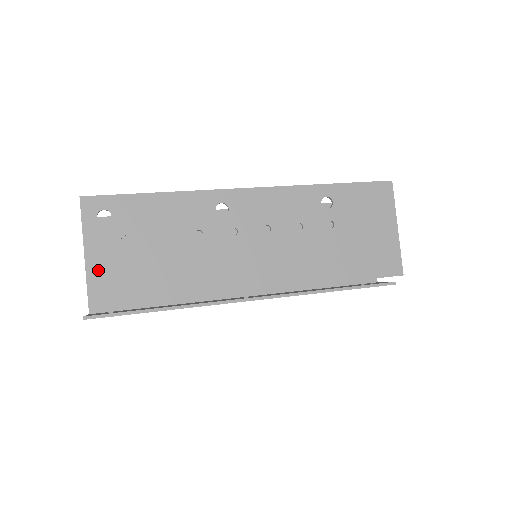
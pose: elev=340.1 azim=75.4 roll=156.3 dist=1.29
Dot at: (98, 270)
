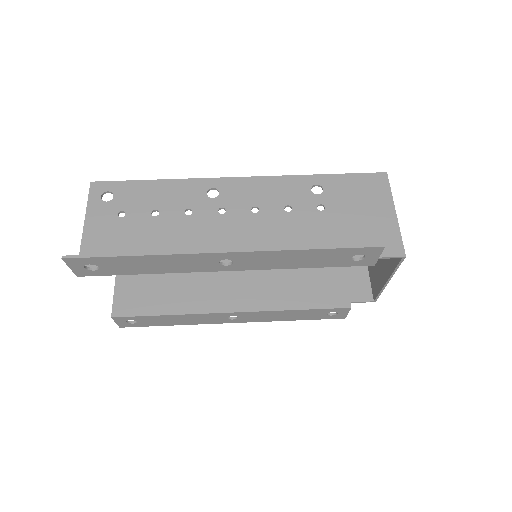
Dot at: (93, 237)
